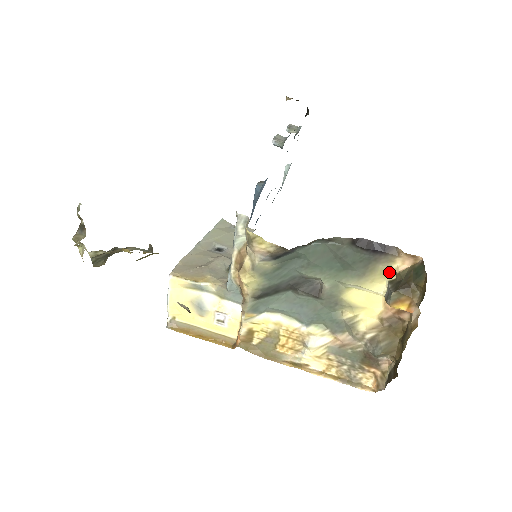
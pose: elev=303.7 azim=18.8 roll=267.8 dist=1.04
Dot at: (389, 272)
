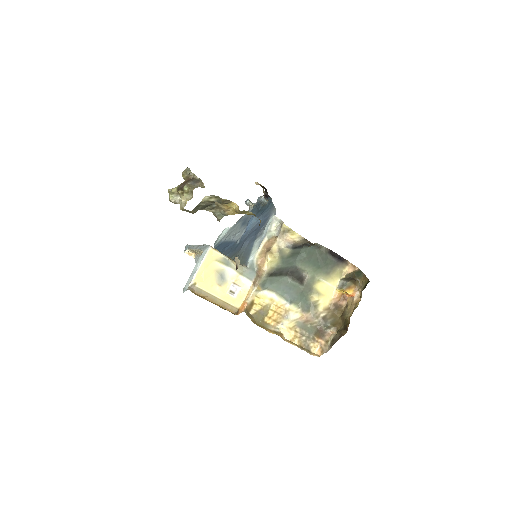
Dot at: (341, 274)
